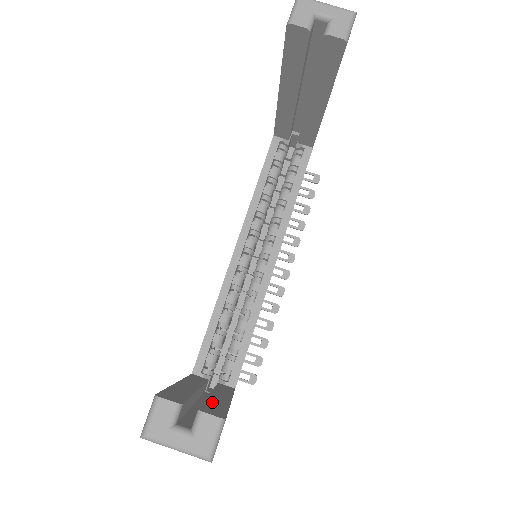
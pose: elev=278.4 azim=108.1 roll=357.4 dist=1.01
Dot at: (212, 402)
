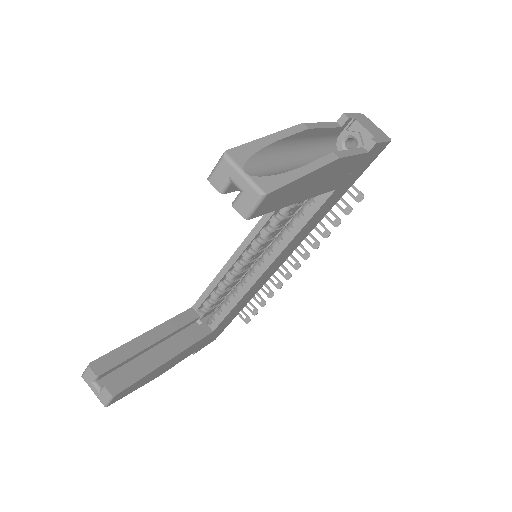
Dot at: (138, 368)
